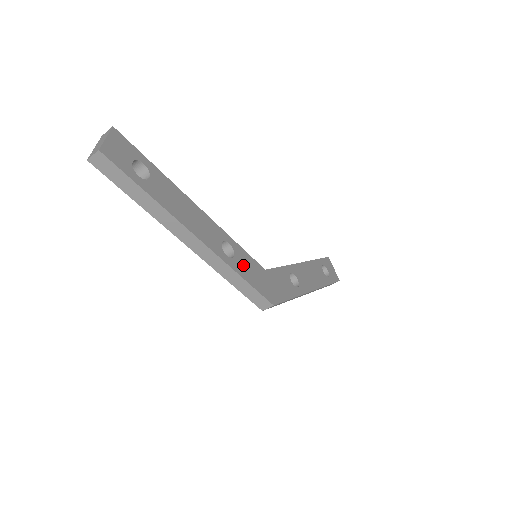
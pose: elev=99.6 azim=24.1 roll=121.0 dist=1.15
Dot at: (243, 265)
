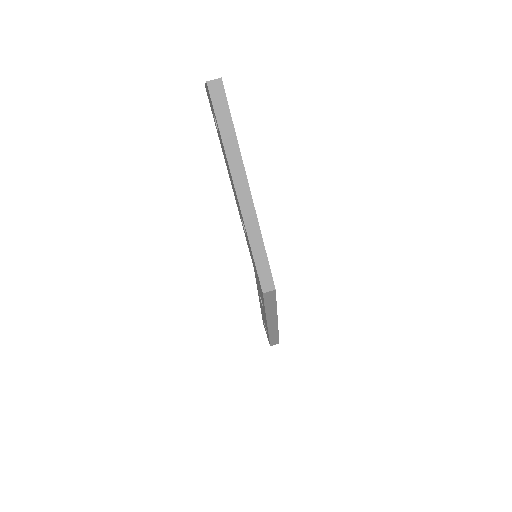
Dot at: occluded
